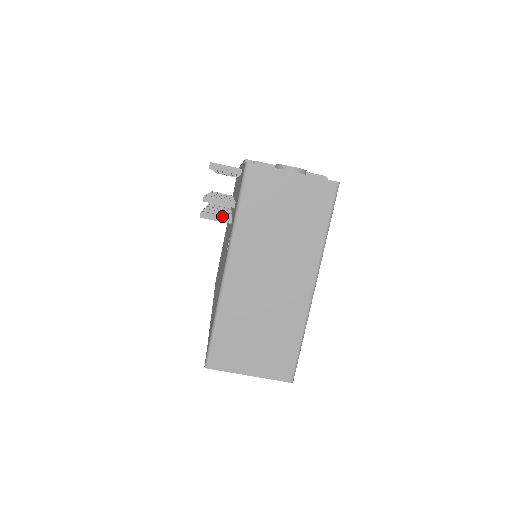
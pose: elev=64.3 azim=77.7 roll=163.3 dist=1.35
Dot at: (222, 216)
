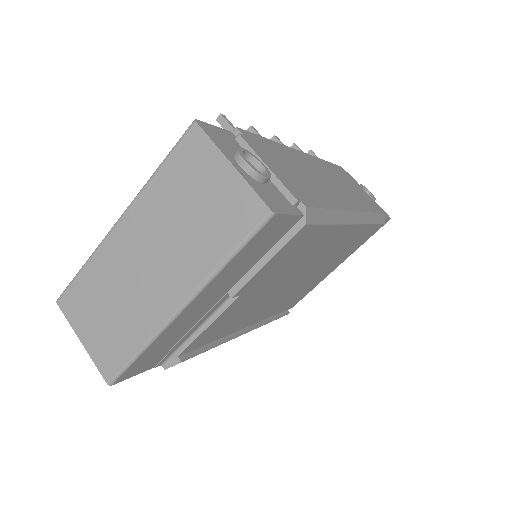
Dot at: occluded
